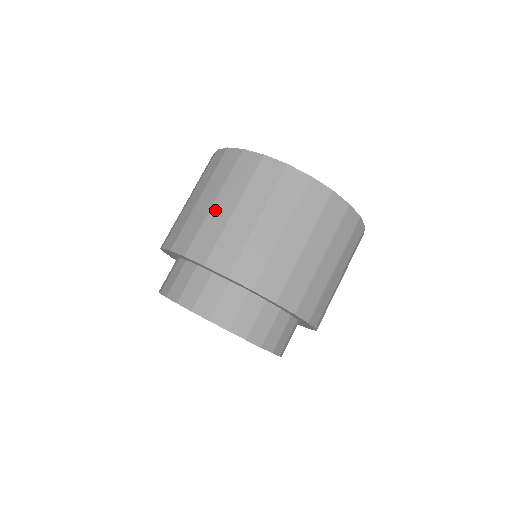
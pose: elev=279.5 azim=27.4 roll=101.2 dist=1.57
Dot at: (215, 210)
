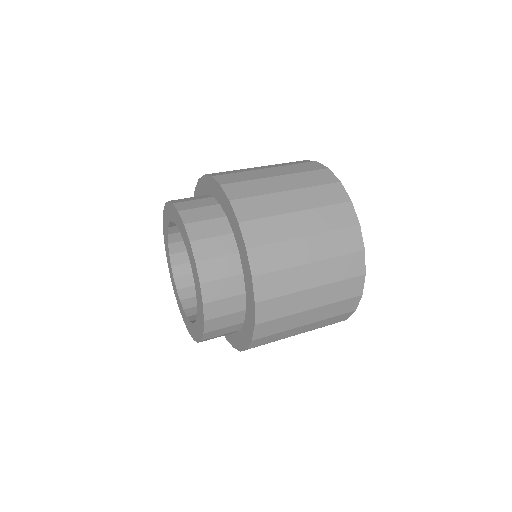
Dot at: (283, 196)
